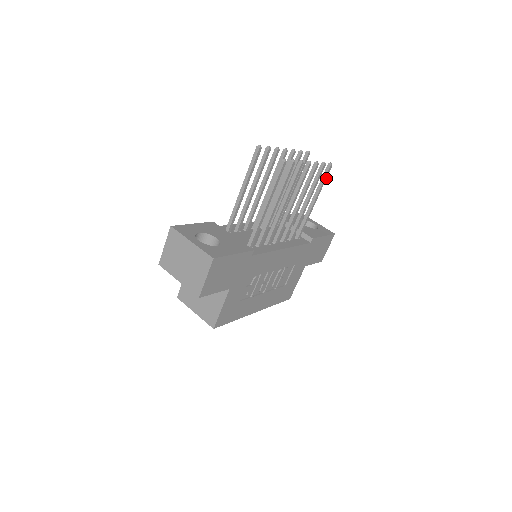
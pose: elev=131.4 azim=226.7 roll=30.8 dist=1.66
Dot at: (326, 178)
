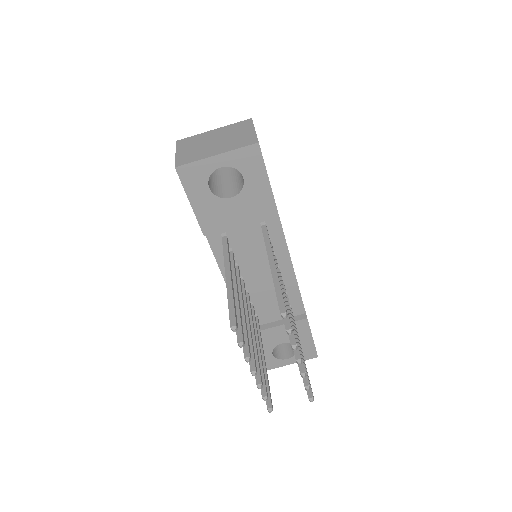
Dot at: (281, 295)
